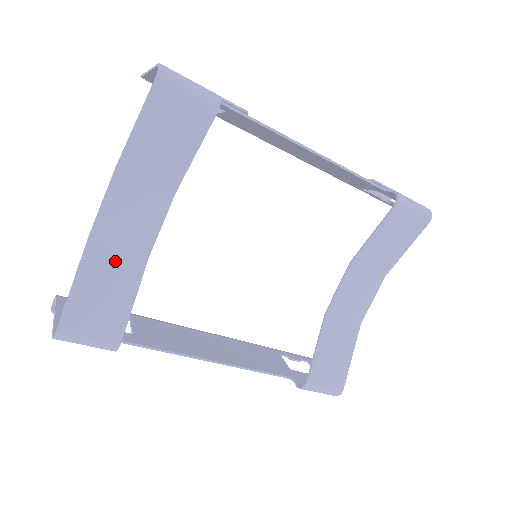
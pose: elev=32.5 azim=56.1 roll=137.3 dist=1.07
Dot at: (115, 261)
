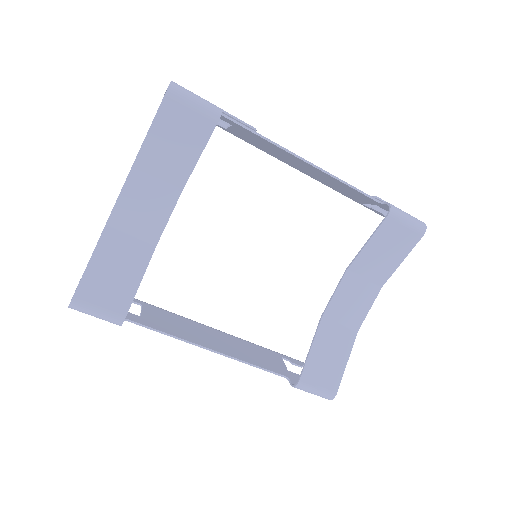
Dot at: (127, 246)
